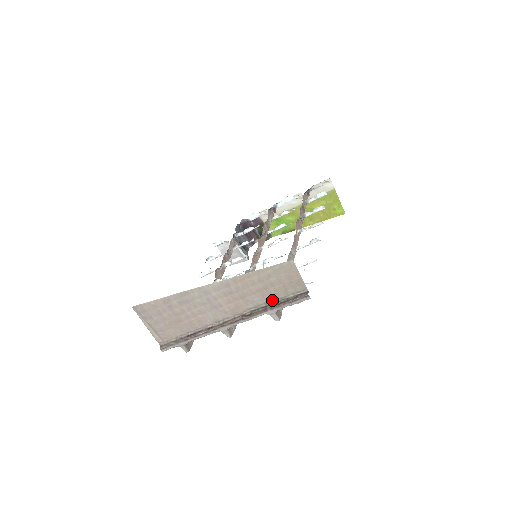
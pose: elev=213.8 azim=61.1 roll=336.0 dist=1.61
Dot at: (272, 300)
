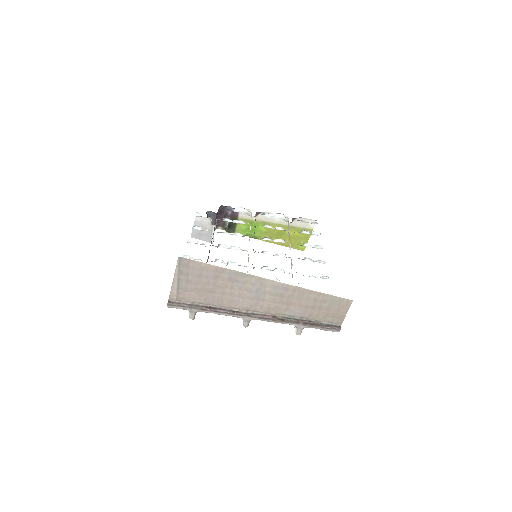
Dot at: (308, 318)
